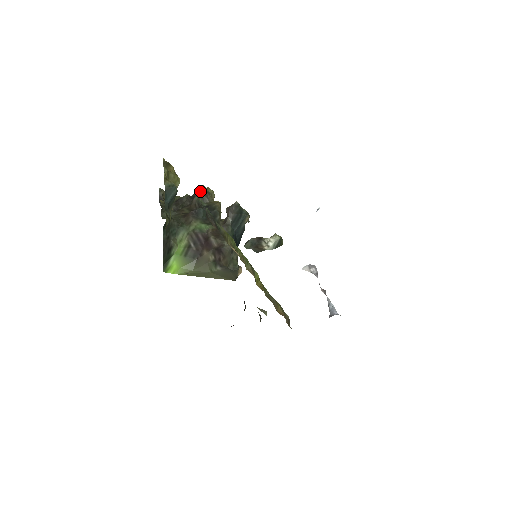
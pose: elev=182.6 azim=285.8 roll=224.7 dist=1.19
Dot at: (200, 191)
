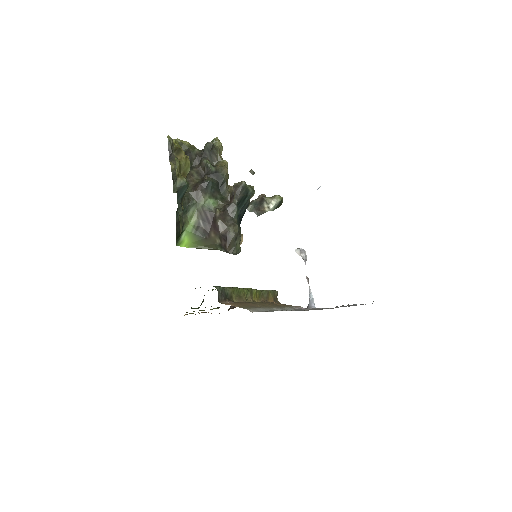
Dot at: (209, 149)
